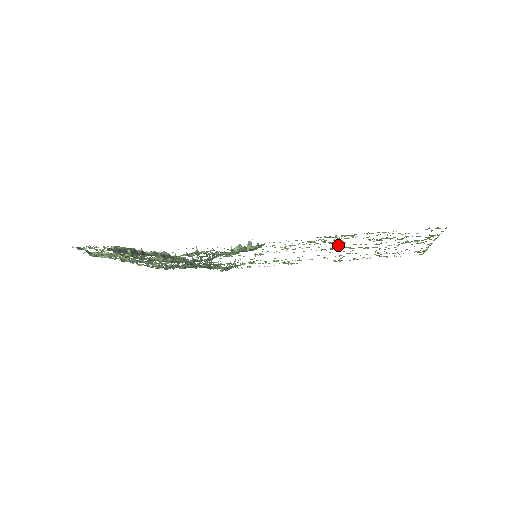
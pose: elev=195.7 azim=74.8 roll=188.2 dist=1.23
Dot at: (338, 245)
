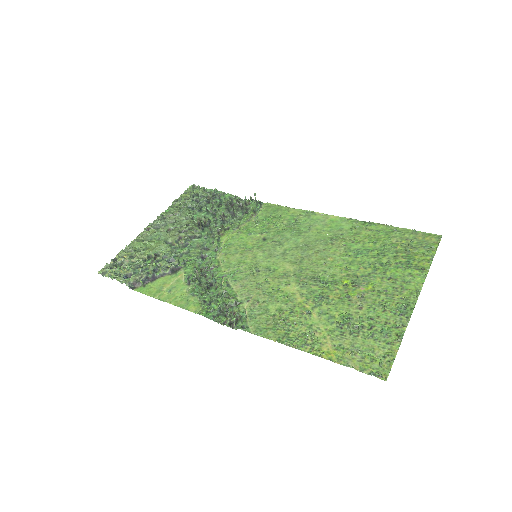
Dot at: (318, 297)
